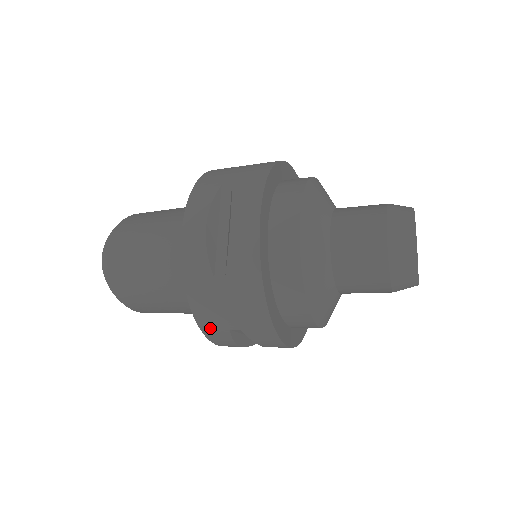
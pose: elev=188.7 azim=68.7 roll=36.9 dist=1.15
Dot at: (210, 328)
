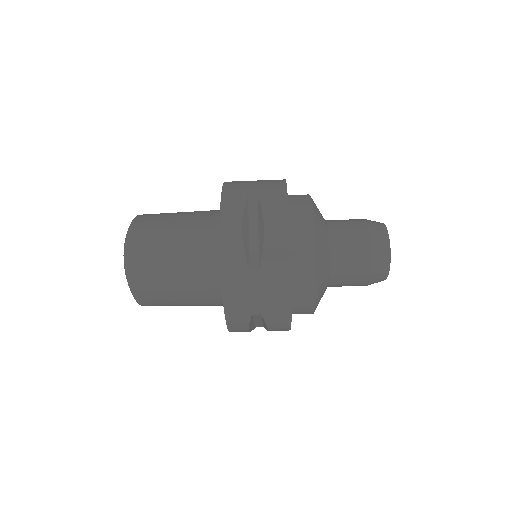
Dot at: (234, 314)
